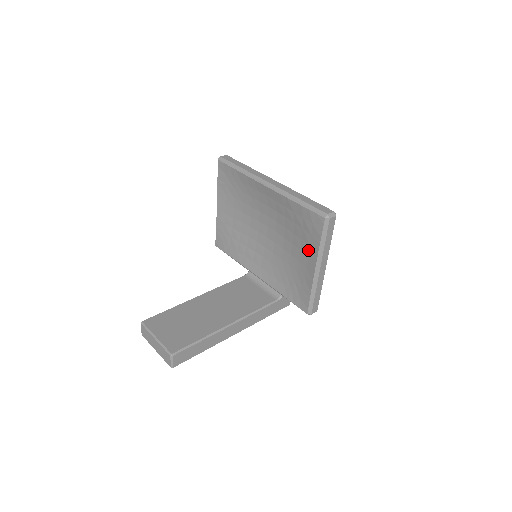
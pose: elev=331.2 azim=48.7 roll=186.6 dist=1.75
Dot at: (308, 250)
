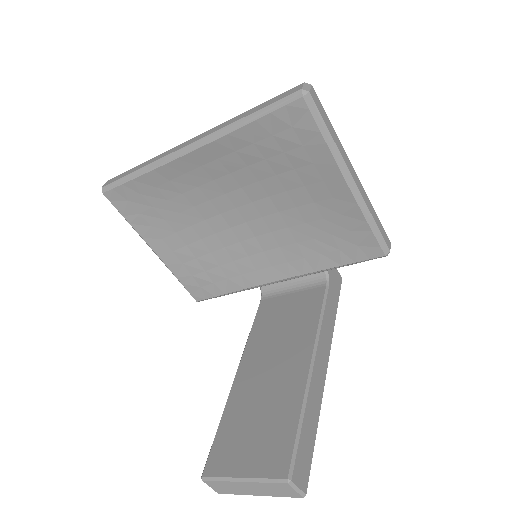
Dot at: (315, 172)
